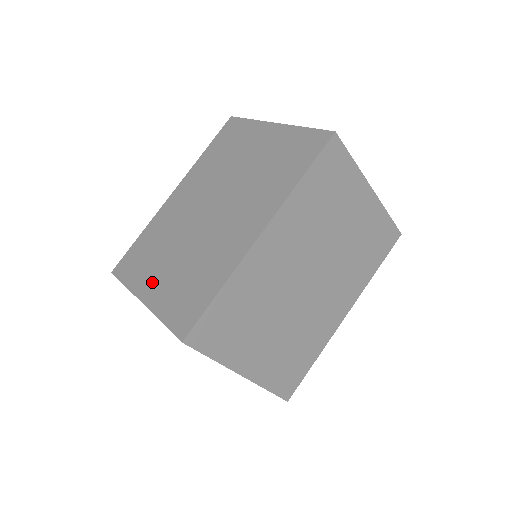
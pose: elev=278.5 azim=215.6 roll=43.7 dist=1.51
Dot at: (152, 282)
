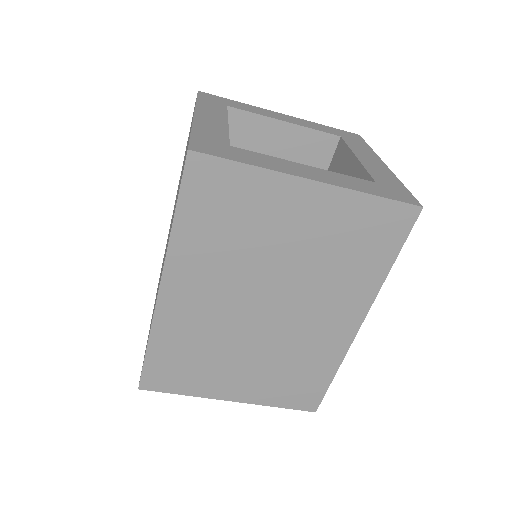
Dot at: (230, 385)
